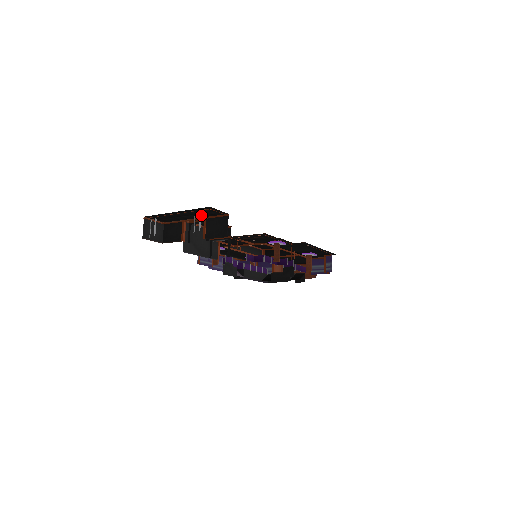
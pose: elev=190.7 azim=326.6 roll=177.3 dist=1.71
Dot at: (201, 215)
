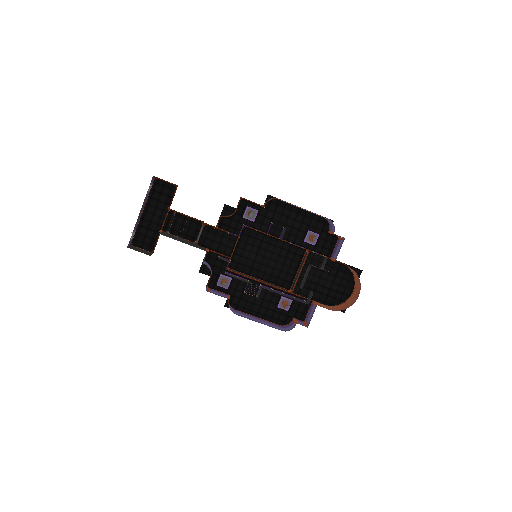
Dot at: (163, 206)
